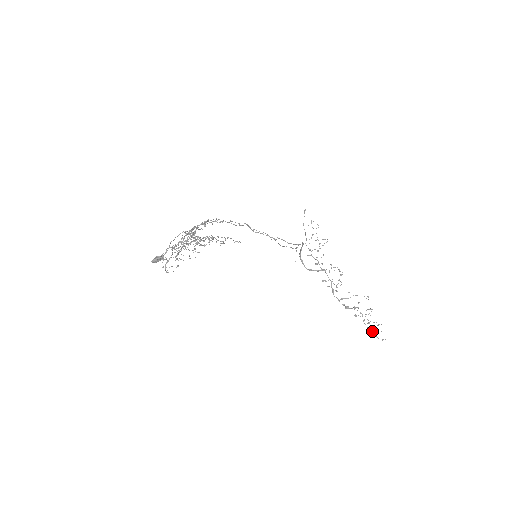
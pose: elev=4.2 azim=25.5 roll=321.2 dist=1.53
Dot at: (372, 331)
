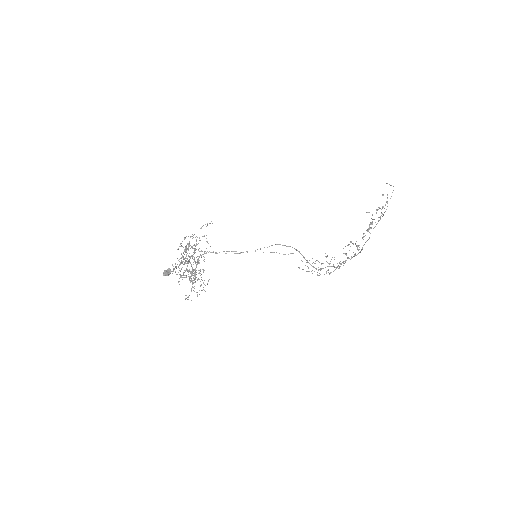
Dot at: (387, 202)
